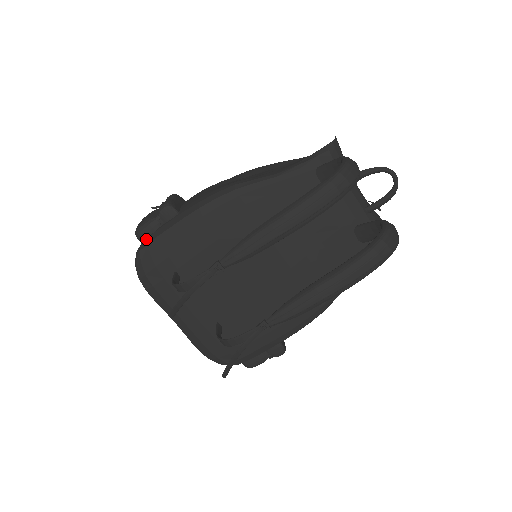
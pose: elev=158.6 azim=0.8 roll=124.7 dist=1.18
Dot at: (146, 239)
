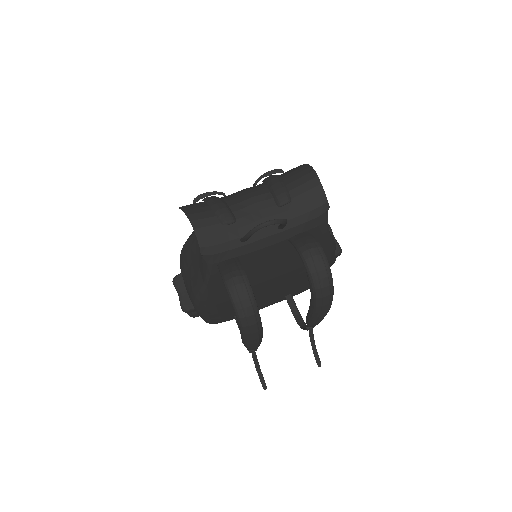
Dot at: occluded
